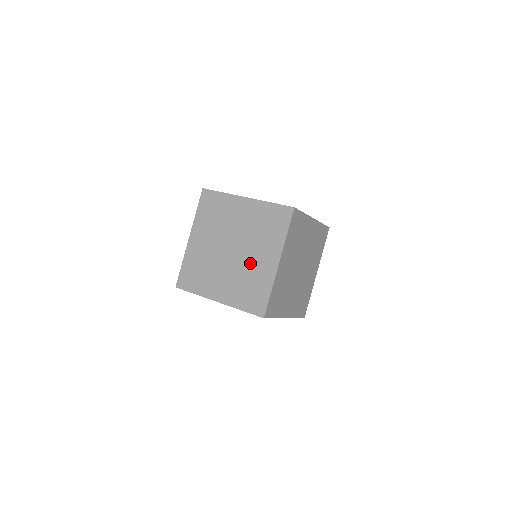
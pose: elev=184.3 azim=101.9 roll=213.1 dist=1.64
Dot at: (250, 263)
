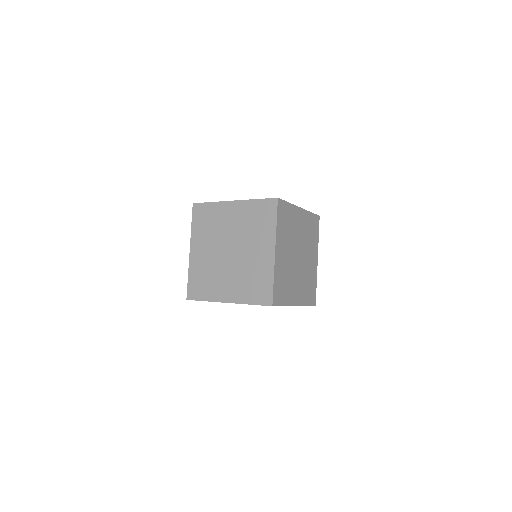
Dot at: (249, 259)
